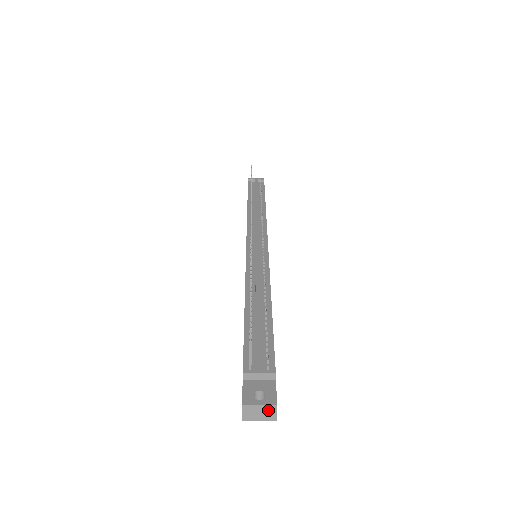
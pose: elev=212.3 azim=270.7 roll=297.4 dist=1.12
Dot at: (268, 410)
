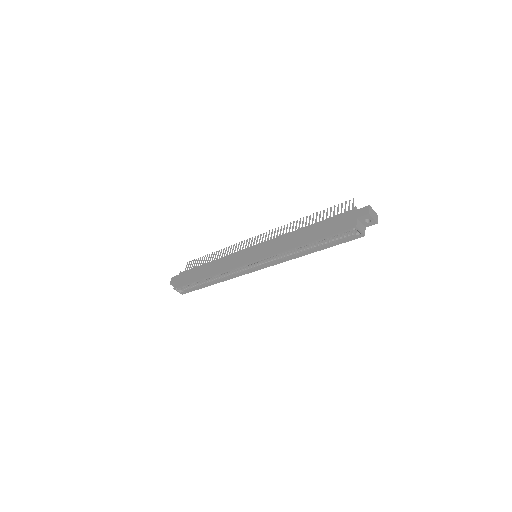
Dot at: (376, 215)
